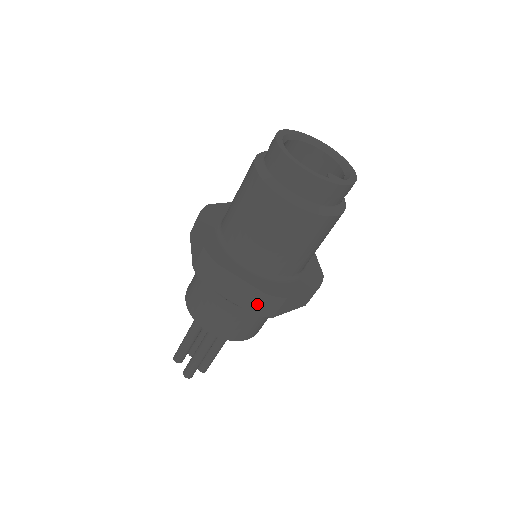
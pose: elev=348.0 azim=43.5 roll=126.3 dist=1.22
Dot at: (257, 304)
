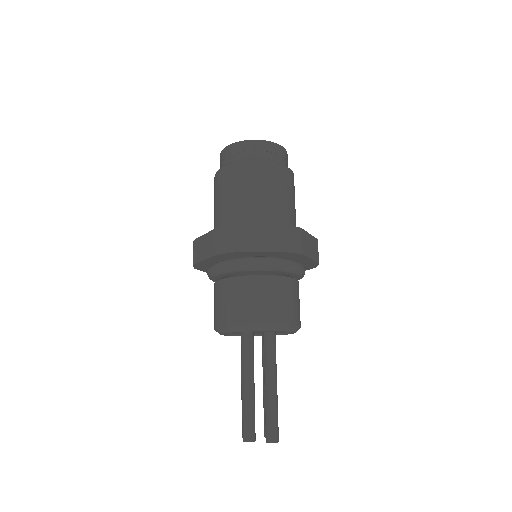
Dot at: (215, 243)
